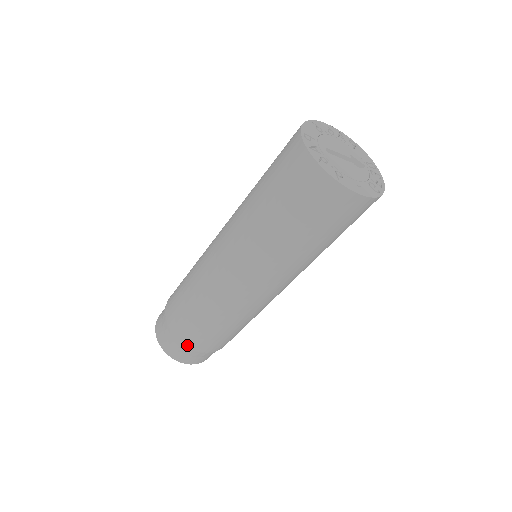
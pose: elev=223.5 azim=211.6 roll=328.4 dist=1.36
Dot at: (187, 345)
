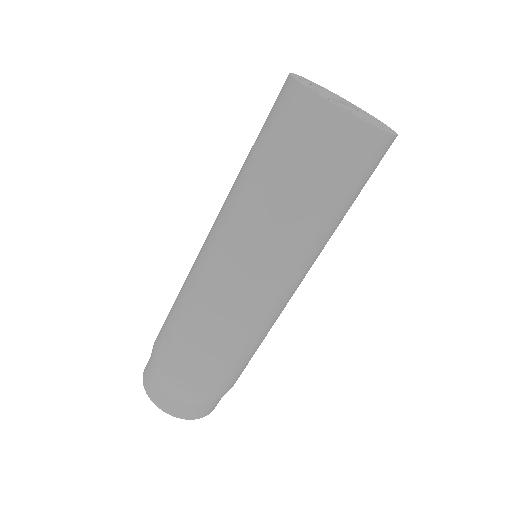
Dot at: (209, 395)
